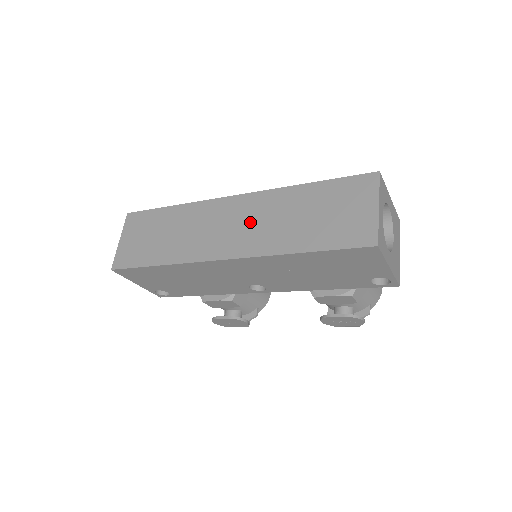
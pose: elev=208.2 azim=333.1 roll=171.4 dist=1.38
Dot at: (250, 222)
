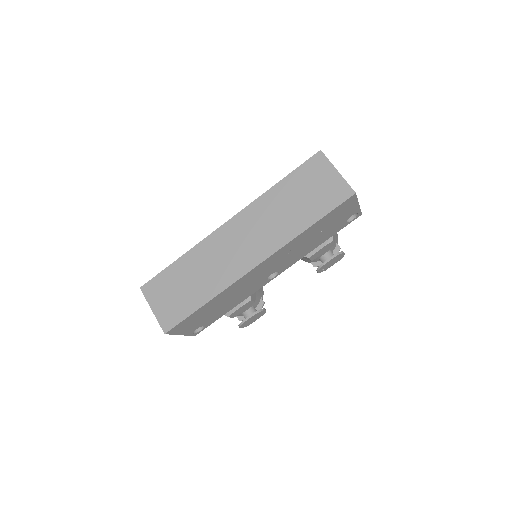
Dot at: (256, 231)
